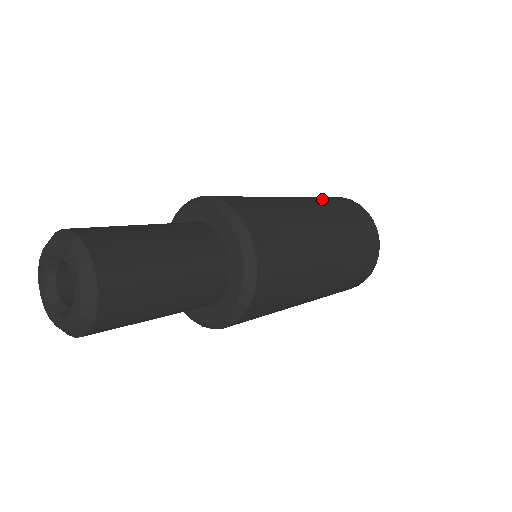
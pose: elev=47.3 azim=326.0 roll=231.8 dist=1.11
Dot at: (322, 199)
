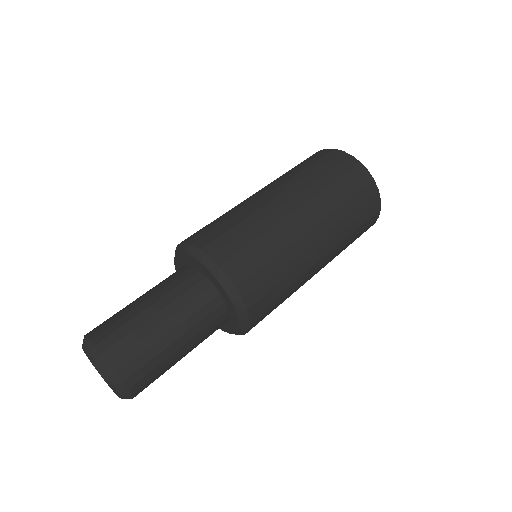
Dot at: occluded
